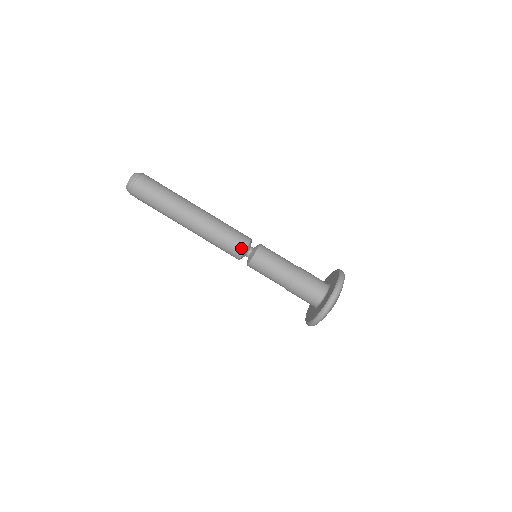
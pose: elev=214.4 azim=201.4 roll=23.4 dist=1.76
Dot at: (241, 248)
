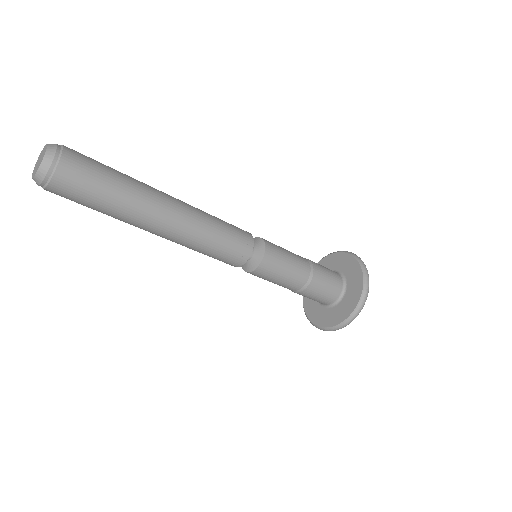
Dot at: (246, 250)
